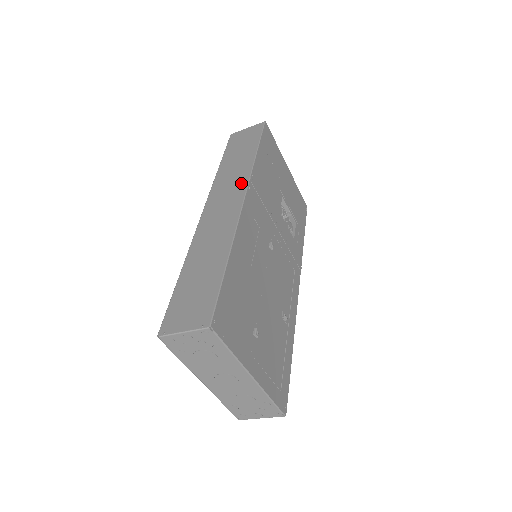
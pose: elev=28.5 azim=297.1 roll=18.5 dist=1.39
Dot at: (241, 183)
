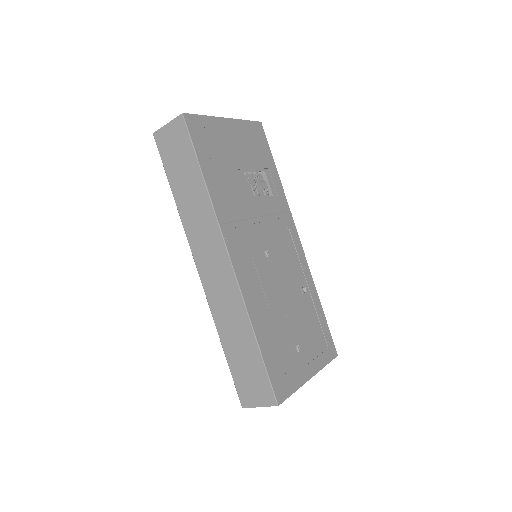
Dot at: (214, 234)
